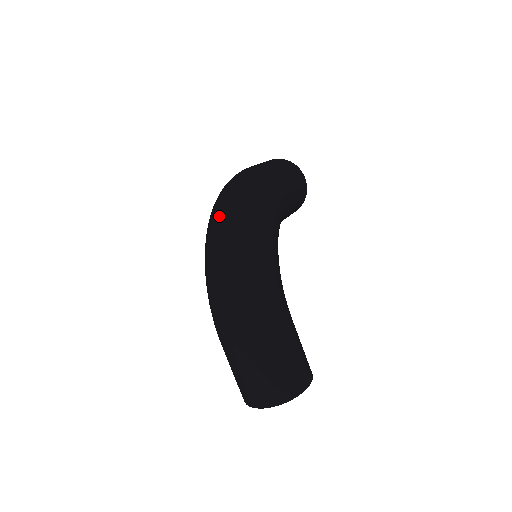
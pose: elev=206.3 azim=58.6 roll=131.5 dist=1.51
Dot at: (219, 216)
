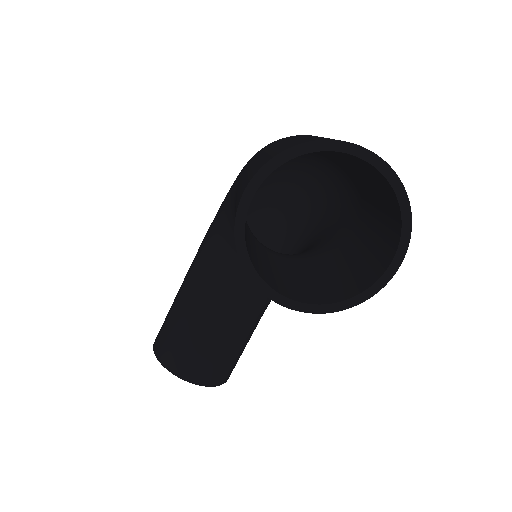
Dot at: occluded
